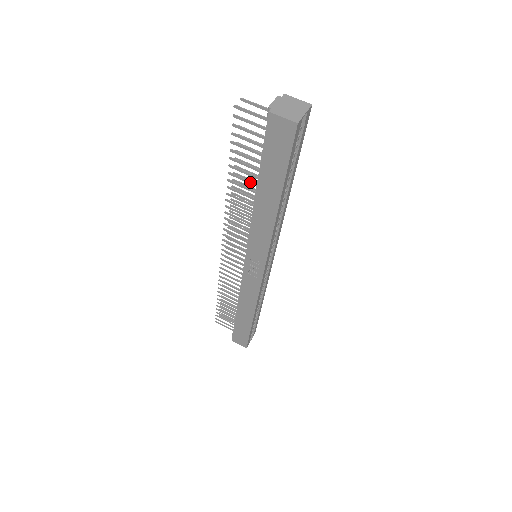
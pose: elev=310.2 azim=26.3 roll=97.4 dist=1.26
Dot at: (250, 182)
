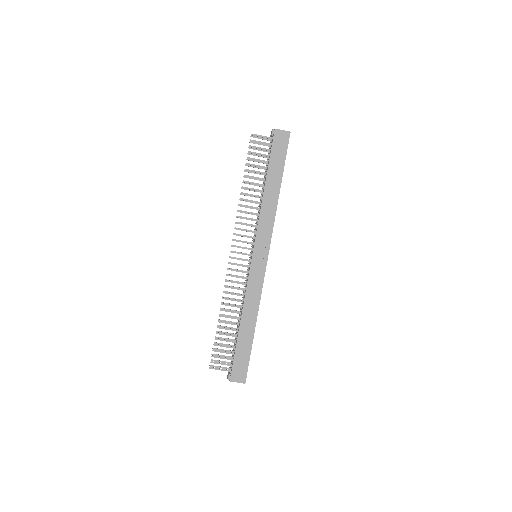
Dot at: (258, 184)
